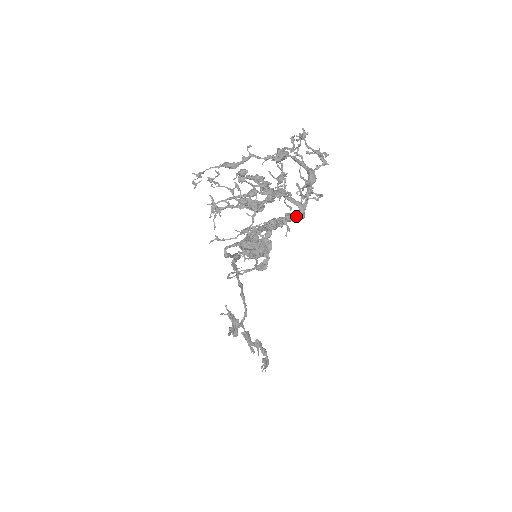
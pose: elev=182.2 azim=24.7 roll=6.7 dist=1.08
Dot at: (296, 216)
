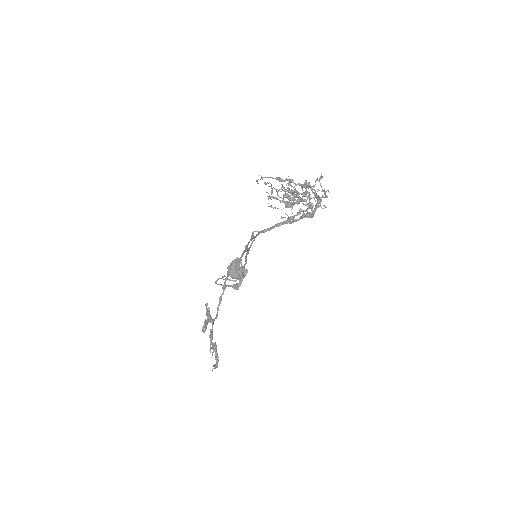
Dot at: (311, 213)
